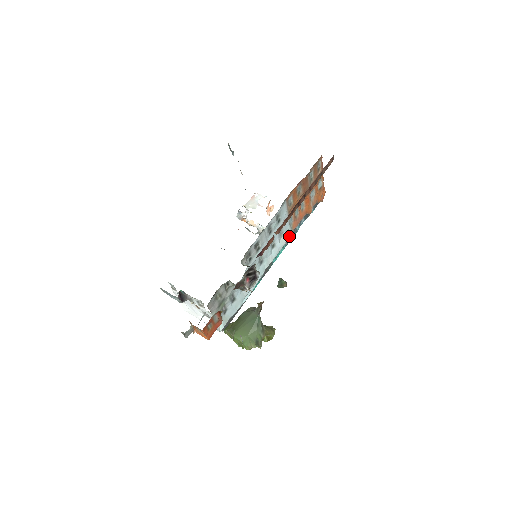
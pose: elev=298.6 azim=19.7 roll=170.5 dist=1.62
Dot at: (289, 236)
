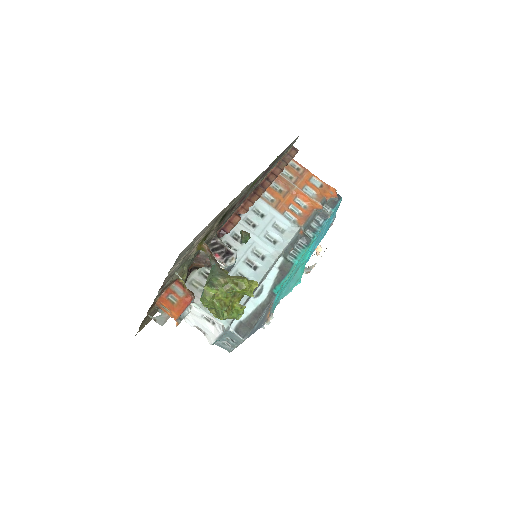
Dot at: (296, 231)
